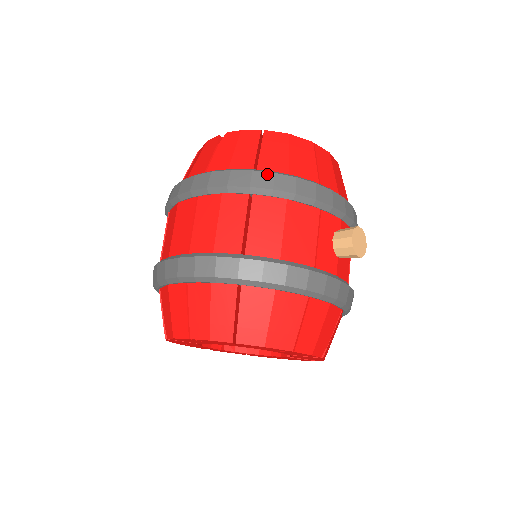
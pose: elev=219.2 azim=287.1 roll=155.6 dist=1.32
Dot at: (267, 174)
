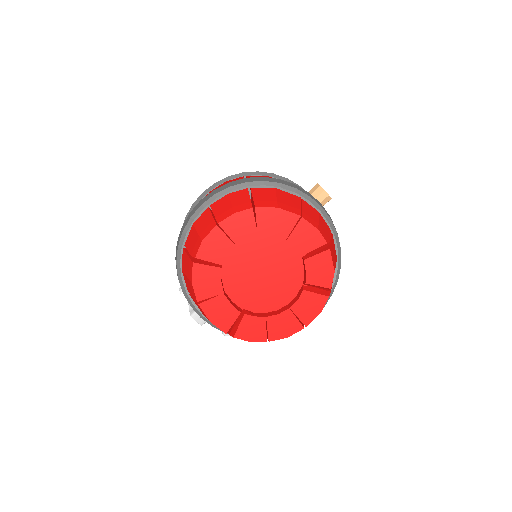
Dot at: occluded
